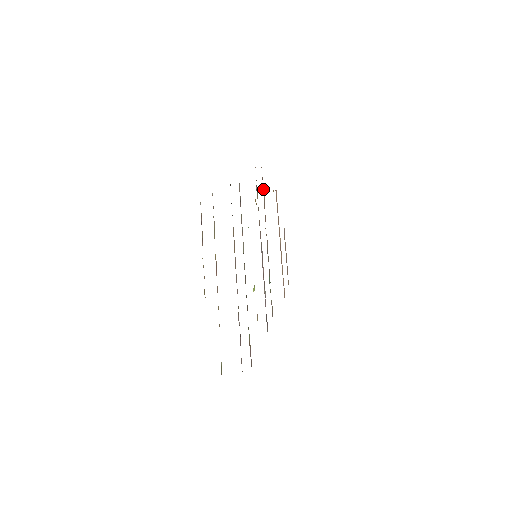
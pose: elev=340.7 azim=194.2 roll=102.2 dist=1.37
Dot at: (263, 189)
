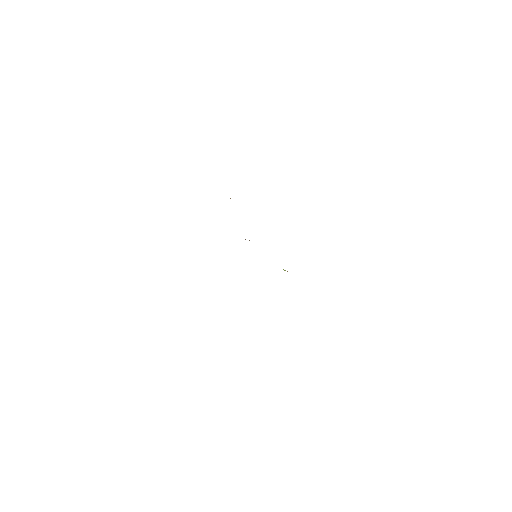
Dot at: occluded
